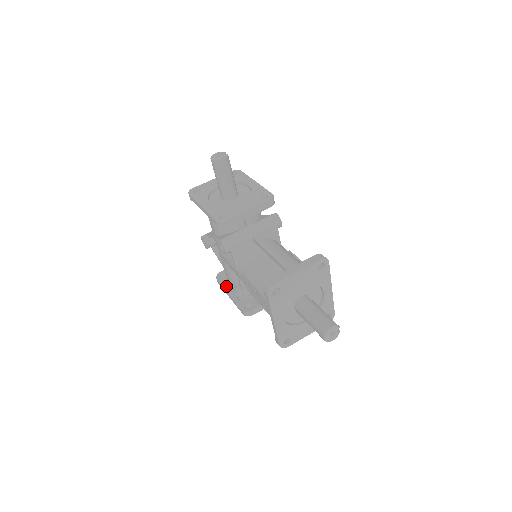
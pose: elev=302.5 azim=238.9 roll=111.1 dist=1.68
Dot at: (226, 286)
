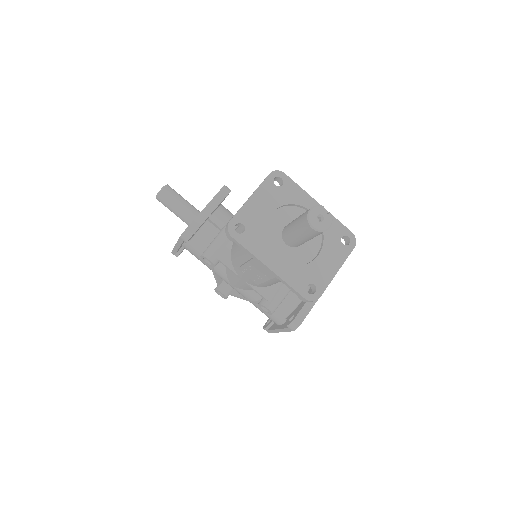
Dot at: (273, 326)
